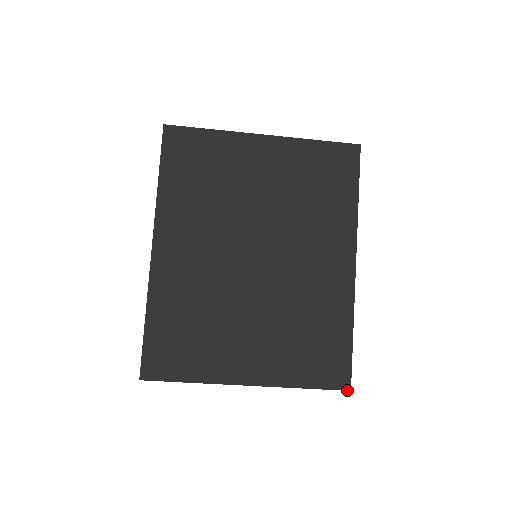
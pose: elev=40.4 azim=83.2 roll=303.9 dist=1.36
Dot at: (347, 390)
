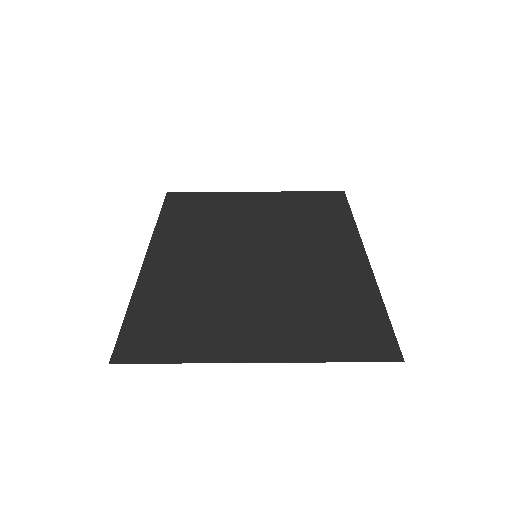
Dot at: (399, 361)
